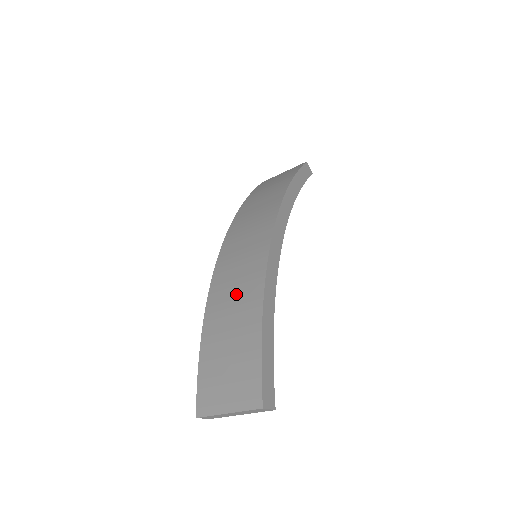
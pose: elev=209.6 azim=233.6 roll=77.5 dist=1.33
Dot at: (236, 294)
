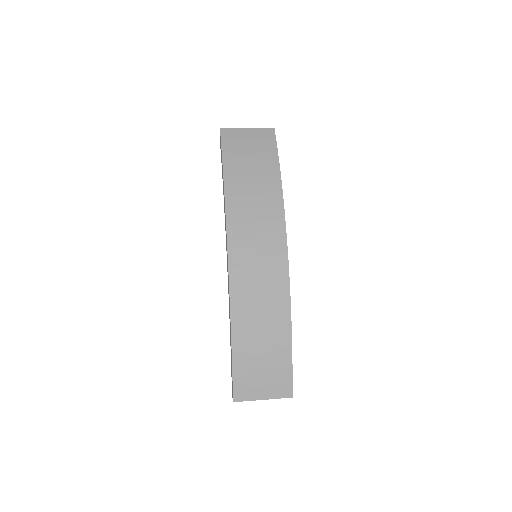
Dot at: (263, 310)
